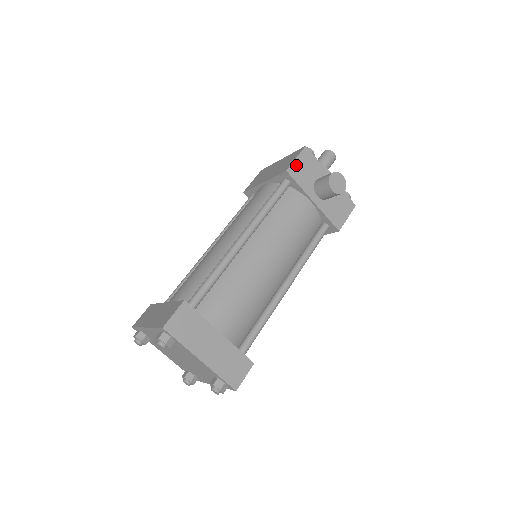
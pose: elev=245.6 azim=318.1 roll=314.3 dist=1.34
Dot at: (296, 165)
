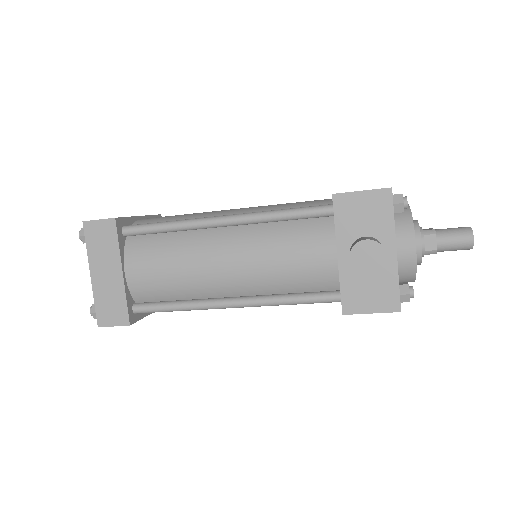
Dot at: (353, 198)
